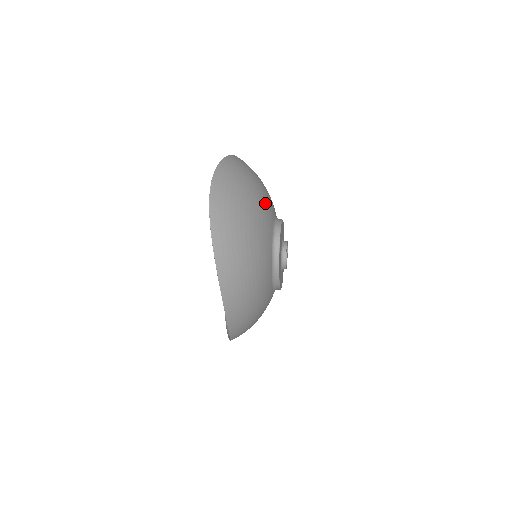
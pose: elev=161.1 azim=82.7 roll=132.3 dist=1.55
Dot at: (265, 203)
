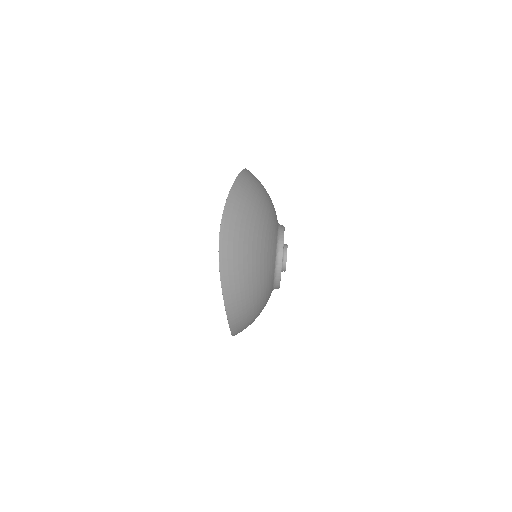
Dot at: (270, 227)
